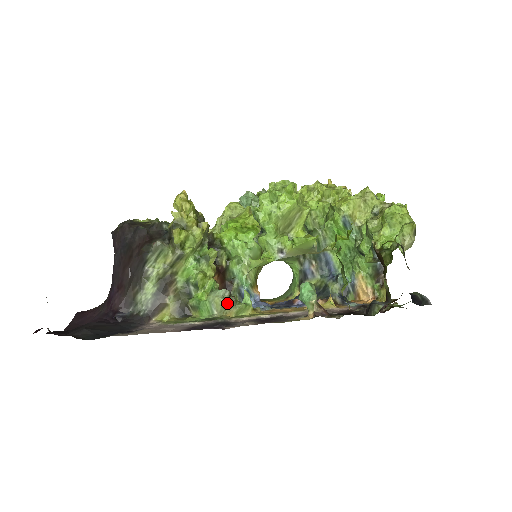
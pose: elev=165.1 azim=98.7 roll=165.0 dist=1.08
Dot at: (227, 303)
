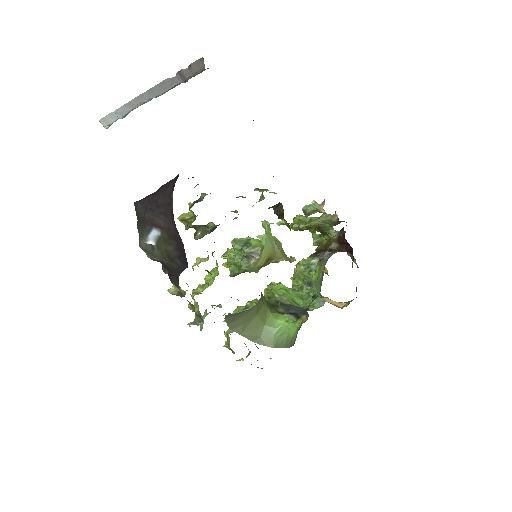
Dot at: occluded
